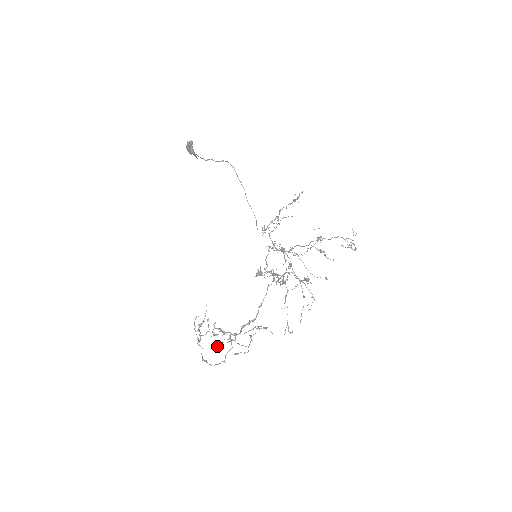
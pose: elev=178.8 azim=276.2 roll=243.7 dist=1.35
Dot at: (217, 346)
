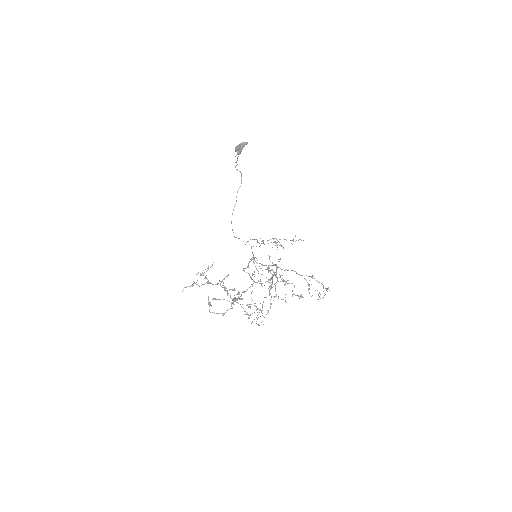
Dot at: (217, 299)
